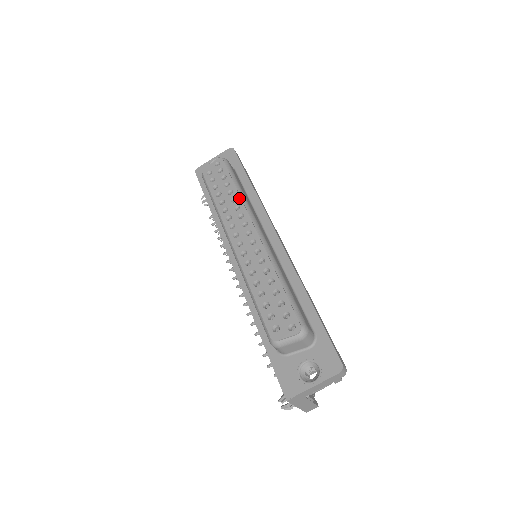
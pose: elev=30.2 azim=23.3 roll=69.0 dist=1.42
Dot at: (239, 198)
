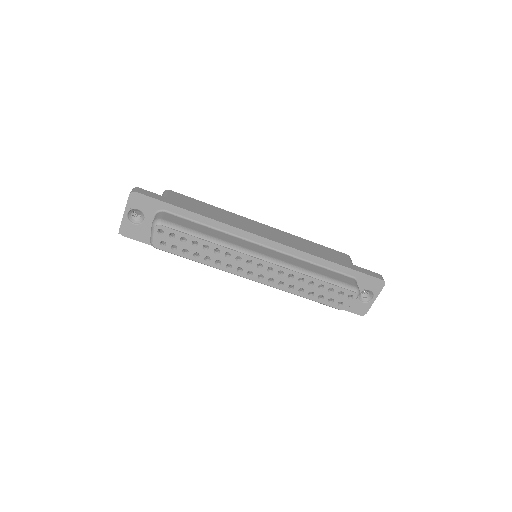
Dot at: (220, 248)
